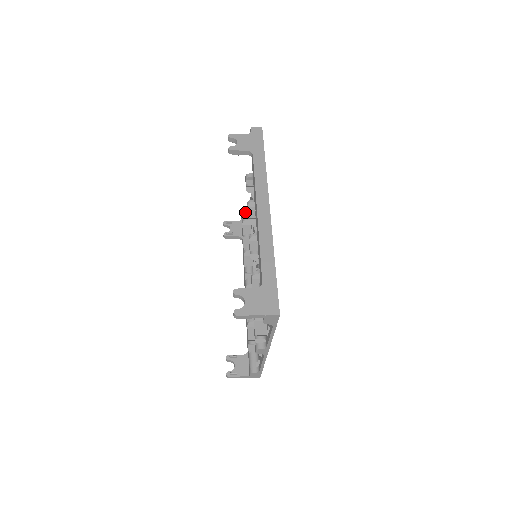
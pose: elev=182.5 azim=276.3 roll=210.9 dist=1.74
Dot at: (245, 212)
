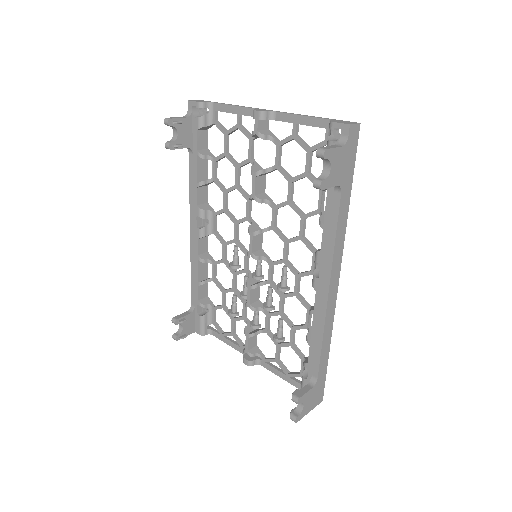
Dot at: (203, 107)
